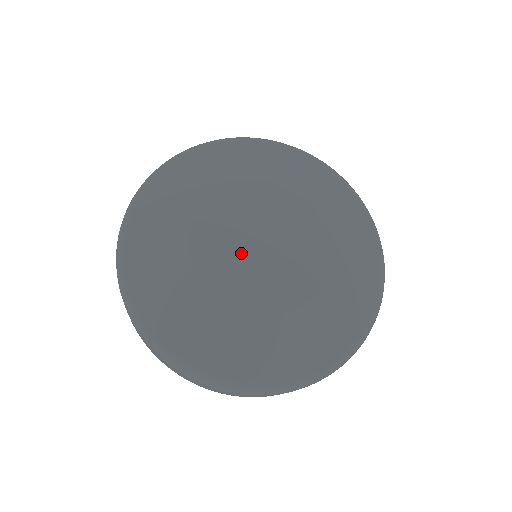
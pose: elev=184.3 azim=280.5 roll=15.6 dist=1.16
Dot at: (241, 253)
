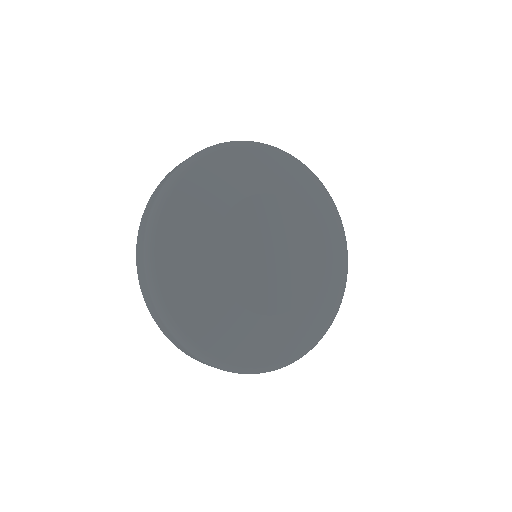
Dot at: (254, 251)
